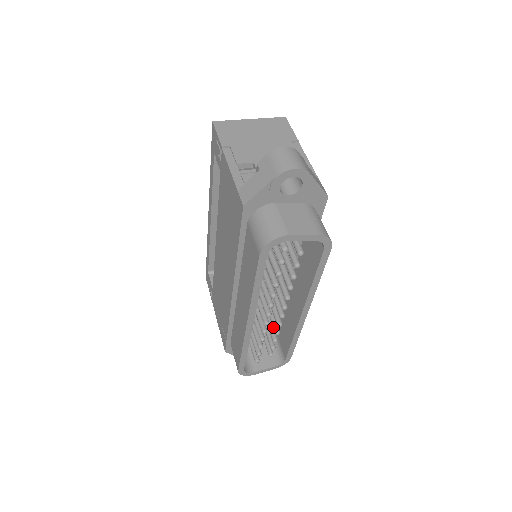
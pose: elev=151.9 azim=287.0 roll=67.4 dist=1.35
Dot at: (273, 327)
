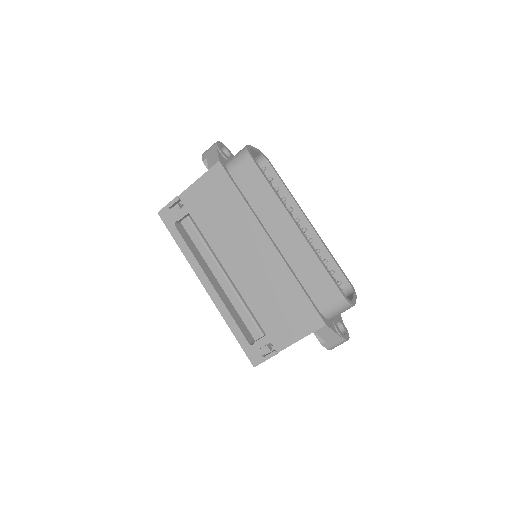
Dot at: occluded
